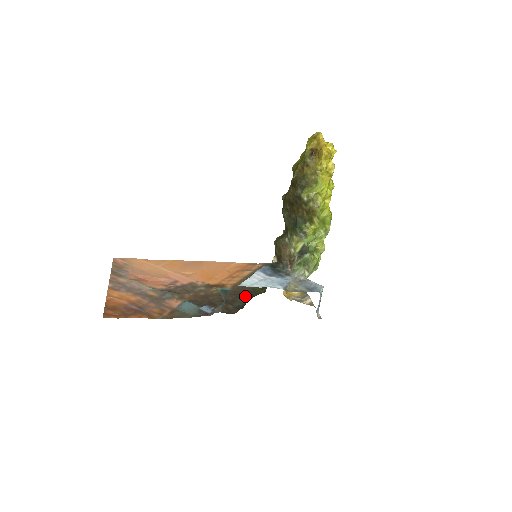
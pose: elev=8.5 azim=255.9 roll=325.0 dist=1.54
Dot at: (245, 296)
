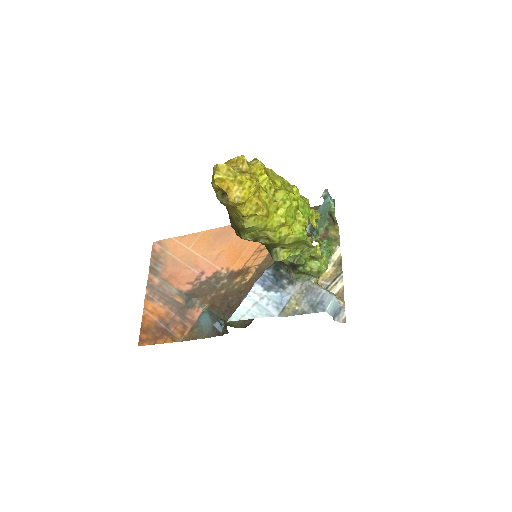
Dot at: occluded
